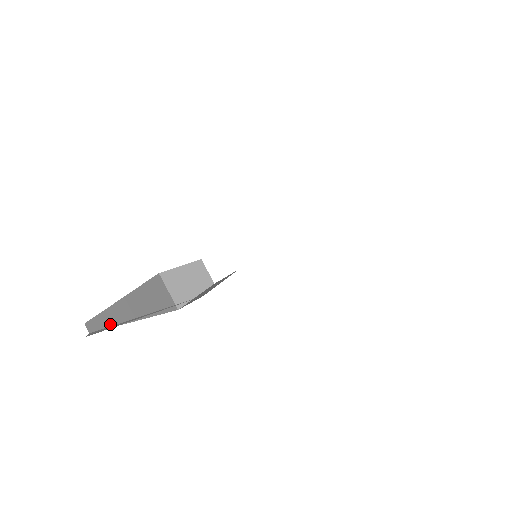
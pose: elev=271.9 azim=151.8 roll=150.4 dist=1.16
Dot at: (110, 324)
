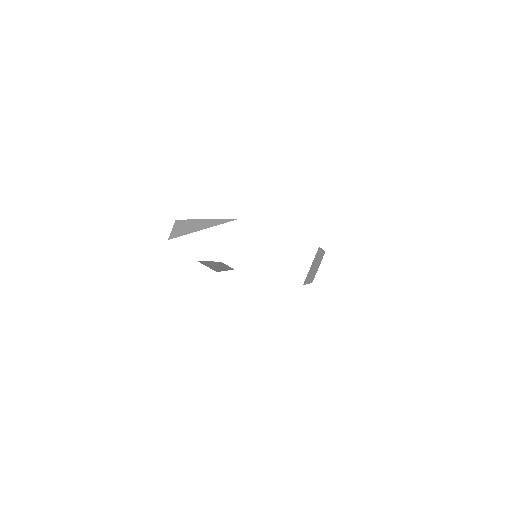
Dot at: (184, 231)
